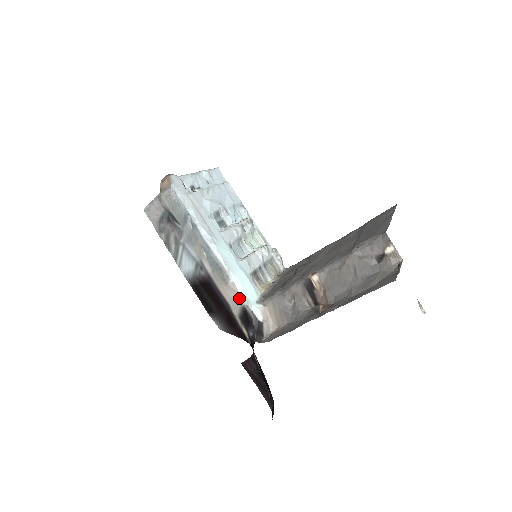
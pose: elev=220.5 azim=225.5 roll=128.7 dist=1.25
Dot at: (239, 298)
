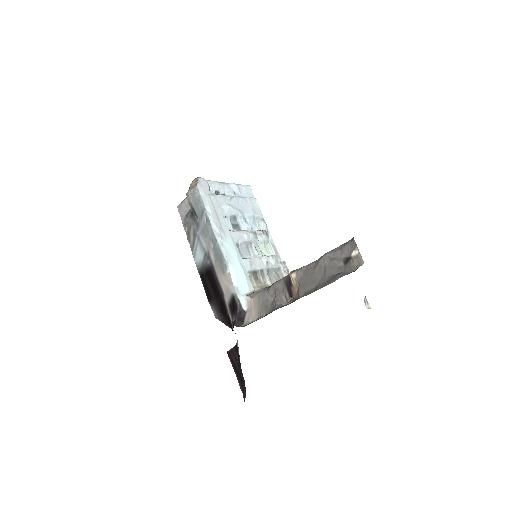
Dot at: (231, 287)
